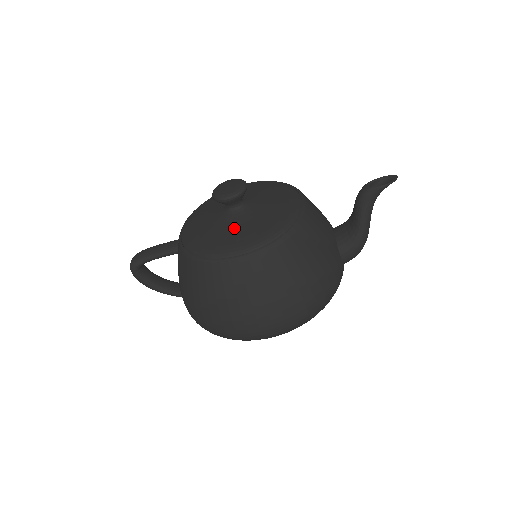
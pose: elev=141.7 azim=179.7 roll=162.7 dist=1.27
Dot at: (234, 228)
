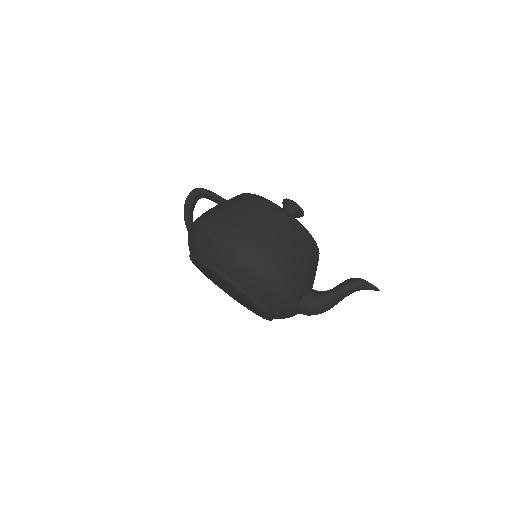
Dot at: occluded
